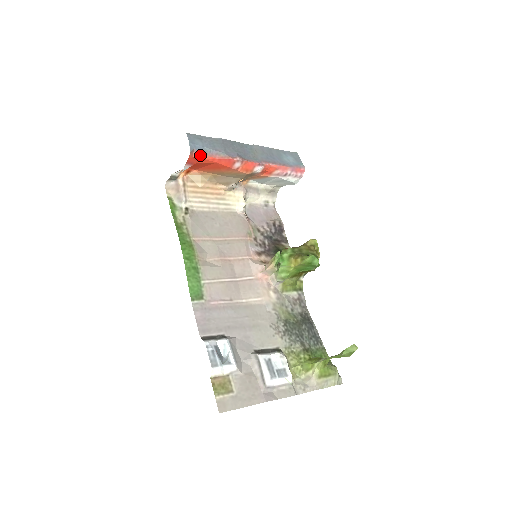
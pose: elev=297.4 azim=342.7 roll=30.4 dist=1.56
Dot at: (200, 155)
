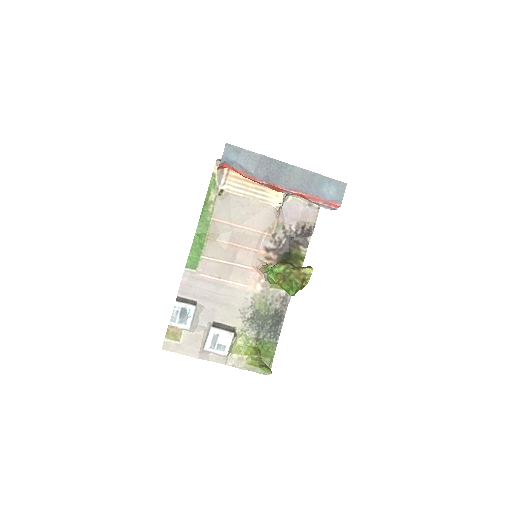
Dot at: (231, 167)
